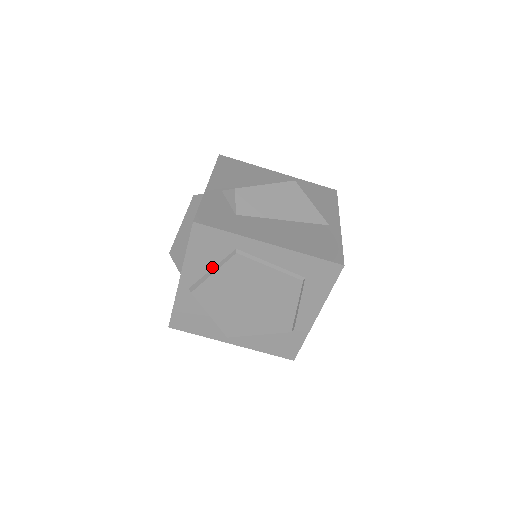
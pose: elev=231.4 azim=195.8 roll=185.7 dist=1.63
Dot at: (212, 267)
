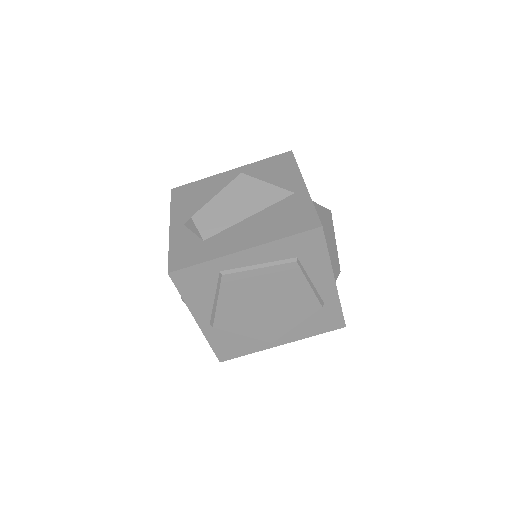
Dot at: (213, 297)
